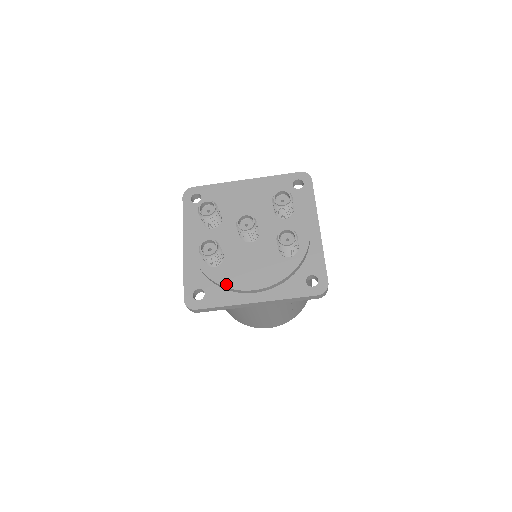
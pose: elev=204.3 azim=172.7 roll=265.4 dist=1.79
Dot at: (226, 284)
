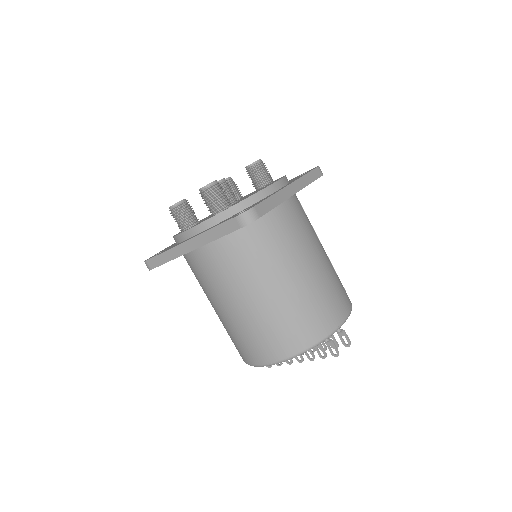
Dot at: (253, 194)
